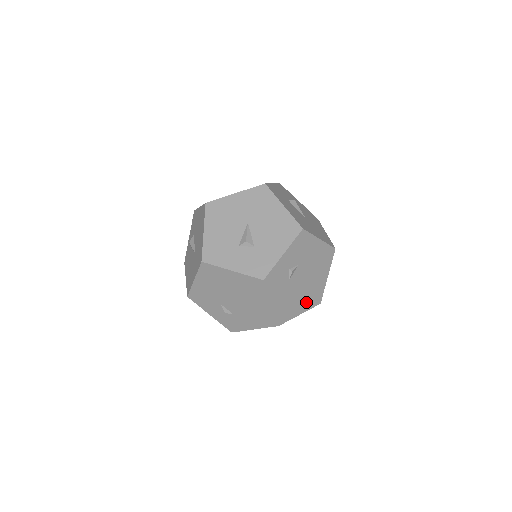
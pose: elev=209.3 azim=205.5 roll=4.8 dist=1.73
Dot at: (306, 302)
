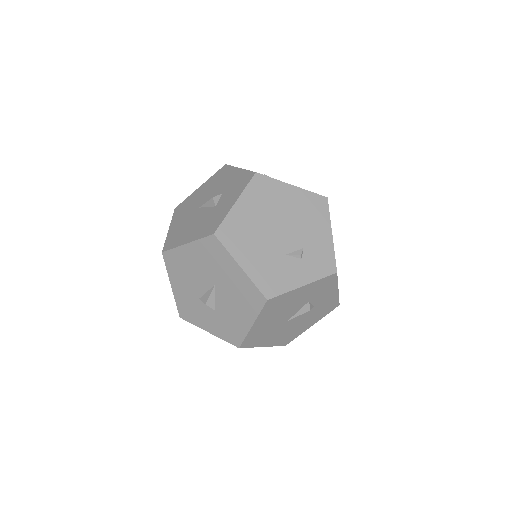
Dot at: occluded
